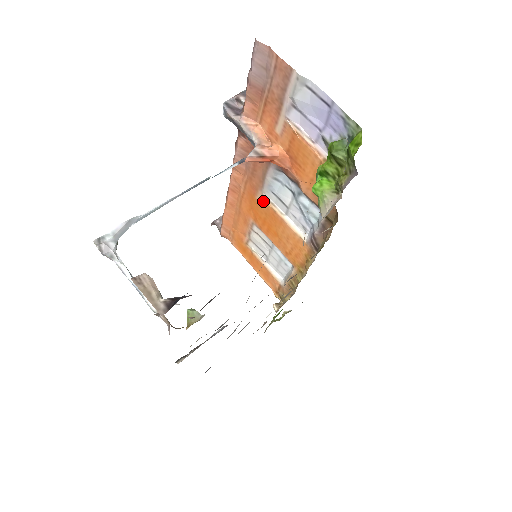
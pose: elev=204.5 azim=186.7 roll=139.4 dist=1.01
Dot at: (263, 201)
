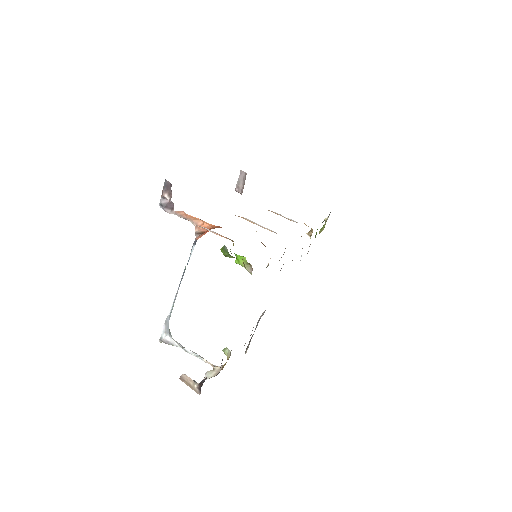
Dot at: occluded
